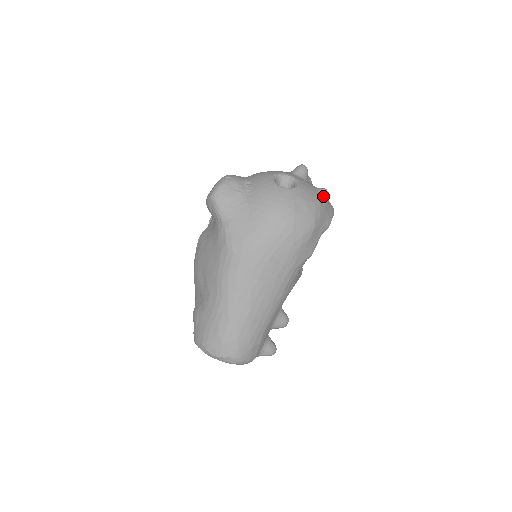
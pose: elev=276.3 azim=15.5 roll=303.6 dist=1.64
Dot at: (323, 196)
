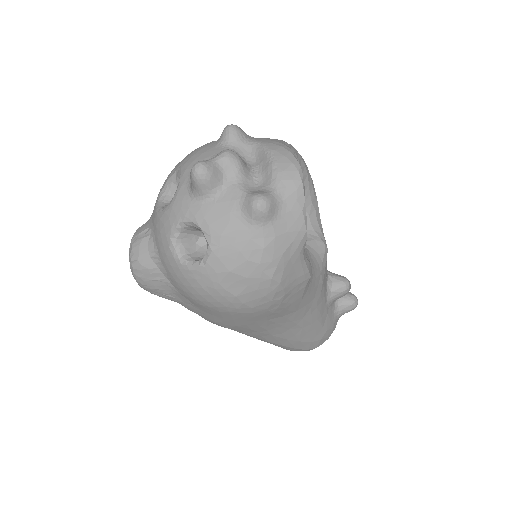
Dot at: (259, 221)
